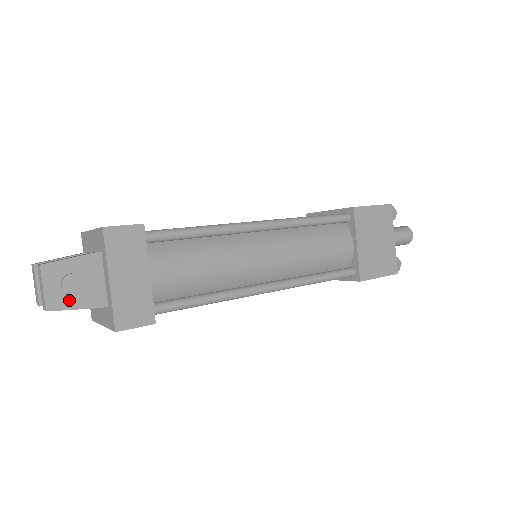
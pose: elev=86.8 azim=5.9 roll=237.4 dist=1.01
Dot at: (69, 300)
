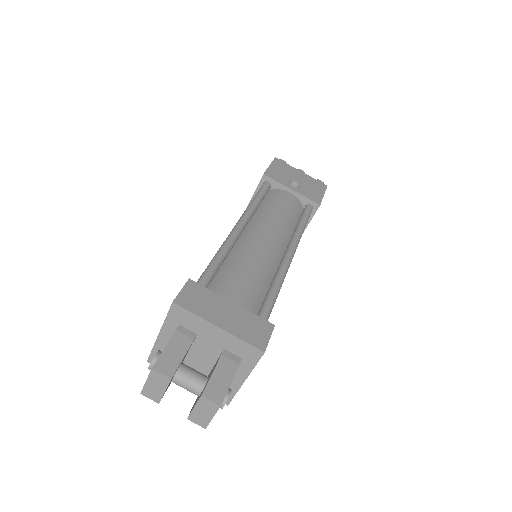
Dot at: occluded
